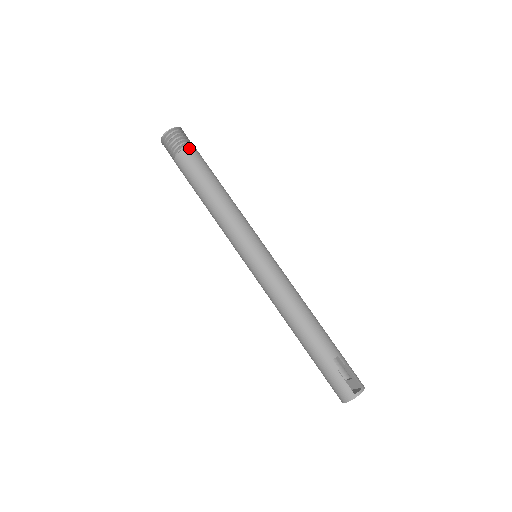
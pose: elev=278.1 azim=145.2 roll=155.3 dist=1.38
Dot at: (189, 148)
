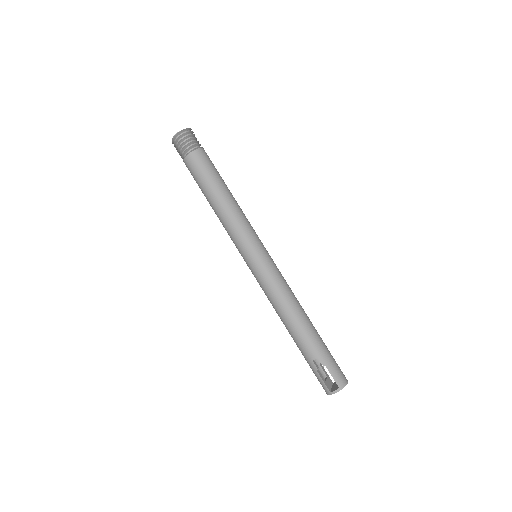
Dot at: (190, 155)
